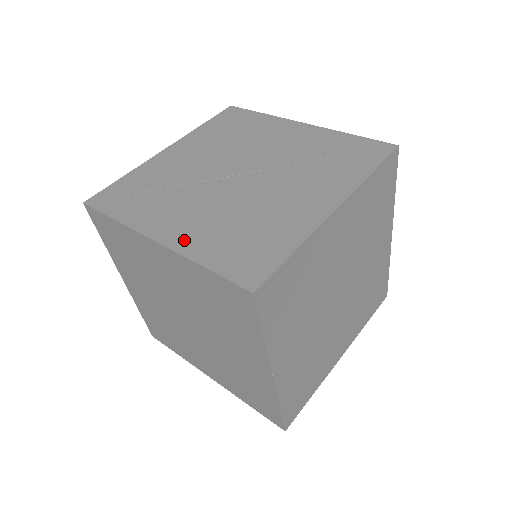
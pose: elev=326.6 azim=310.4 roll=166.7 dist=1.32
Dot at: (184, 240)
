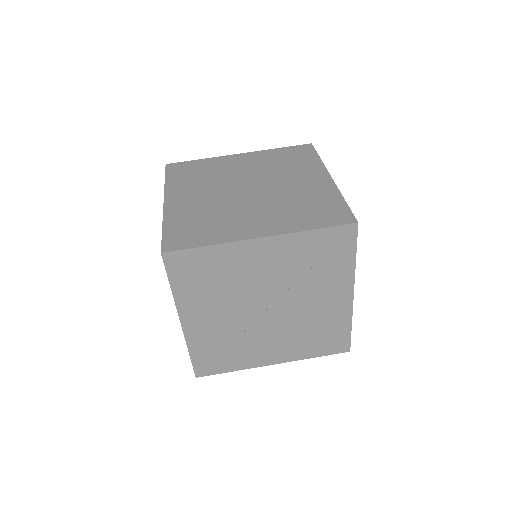
Dot at: (289, 356)
